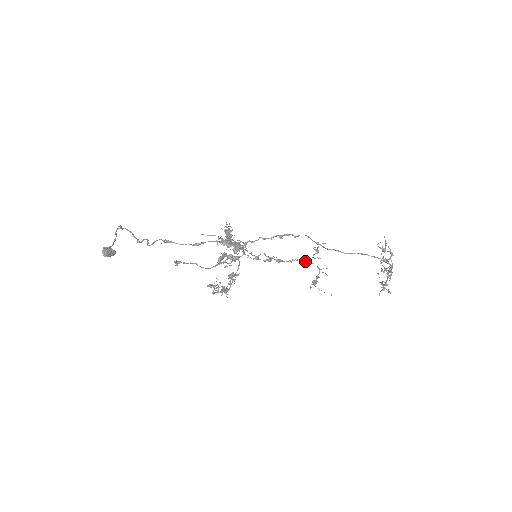
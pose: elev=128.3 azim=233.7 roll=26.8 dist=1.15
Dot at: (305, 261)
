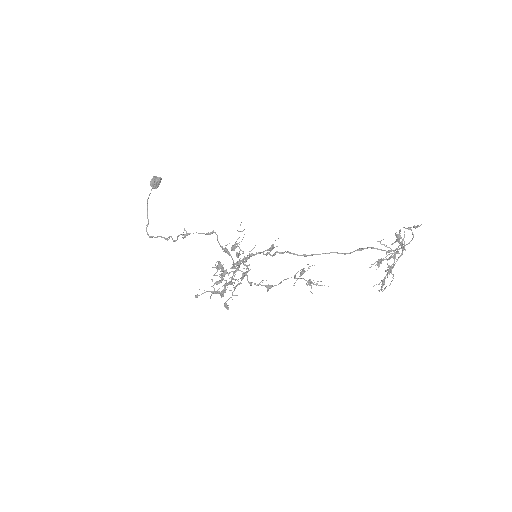
Dot at: (294, 278)
